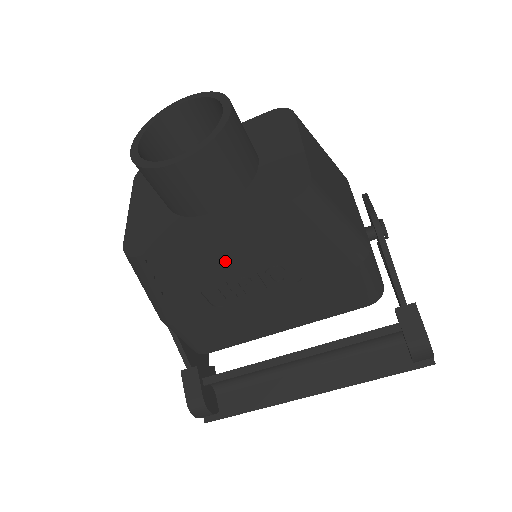
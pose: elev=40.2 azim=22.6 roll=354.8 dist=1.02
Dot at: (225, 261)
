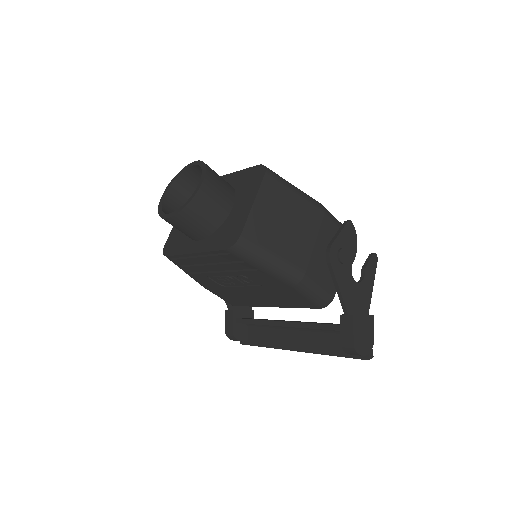
Dot at: (211, 267)
